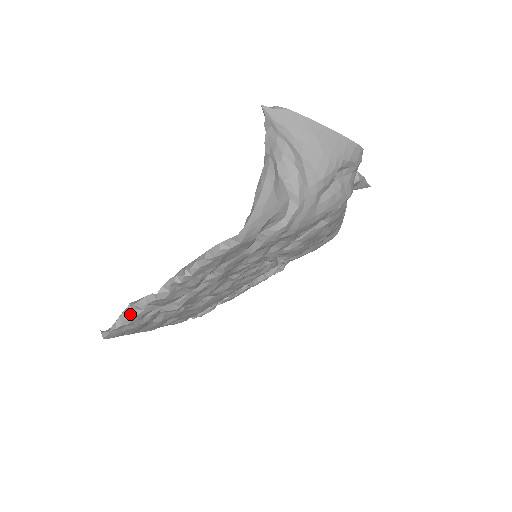
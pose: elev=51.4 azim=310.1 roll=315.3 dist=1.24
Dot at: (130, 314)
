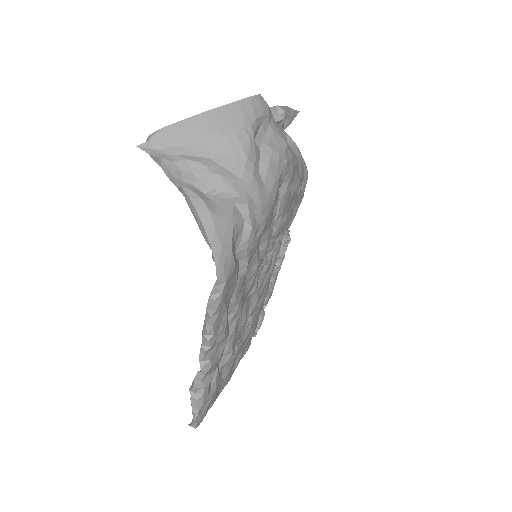
Dot at: (197, 397)
